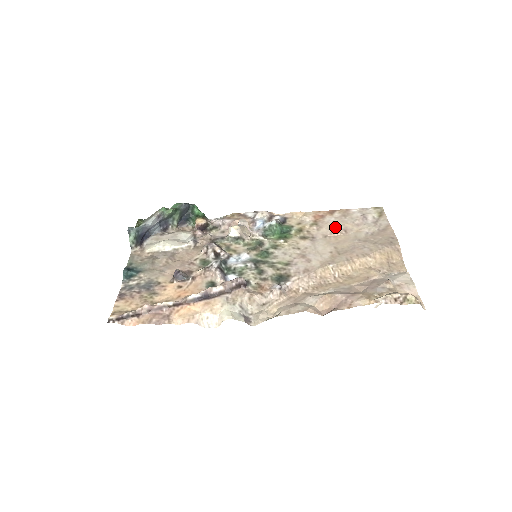
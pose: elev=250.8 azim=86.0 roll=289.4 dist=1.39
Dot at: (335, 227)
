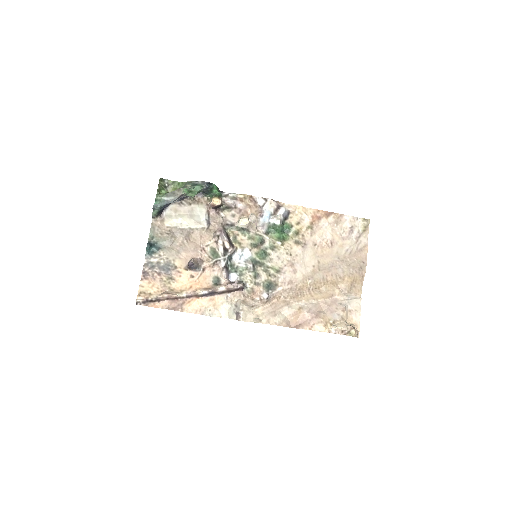
Dot at: (325, 236)
